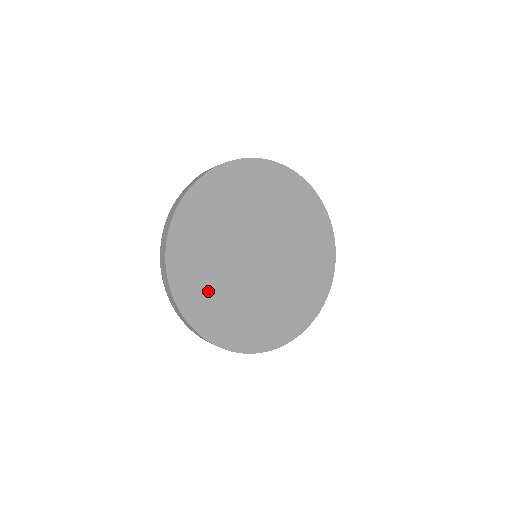
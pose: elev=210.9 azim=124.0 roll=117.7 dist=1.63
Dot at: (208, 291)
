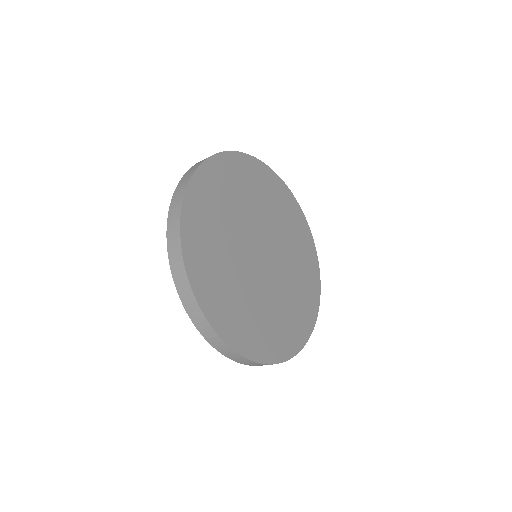
Dot at: (234, 304)
